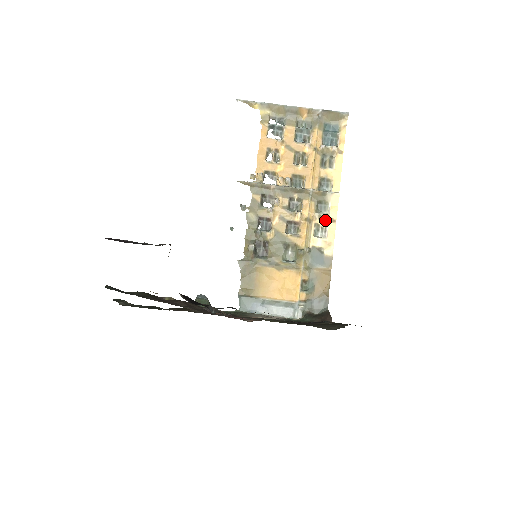
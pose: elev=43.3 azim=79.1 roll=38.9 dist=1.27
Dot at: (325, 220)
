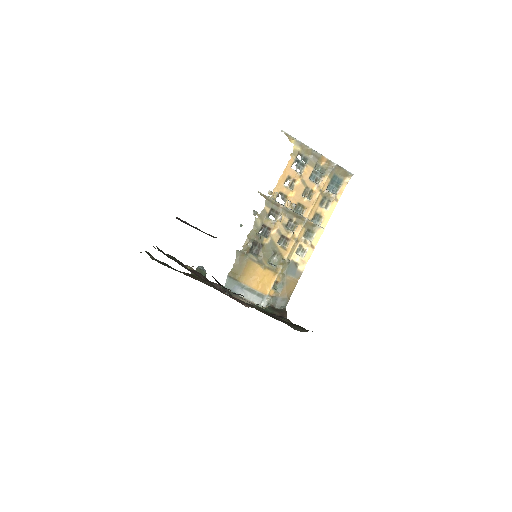
Dot at: (308, 244)
